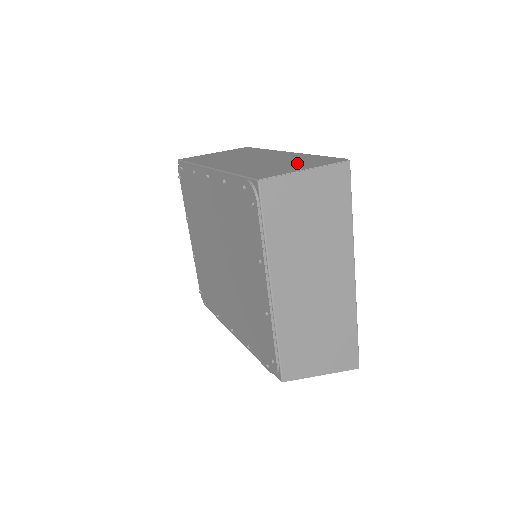
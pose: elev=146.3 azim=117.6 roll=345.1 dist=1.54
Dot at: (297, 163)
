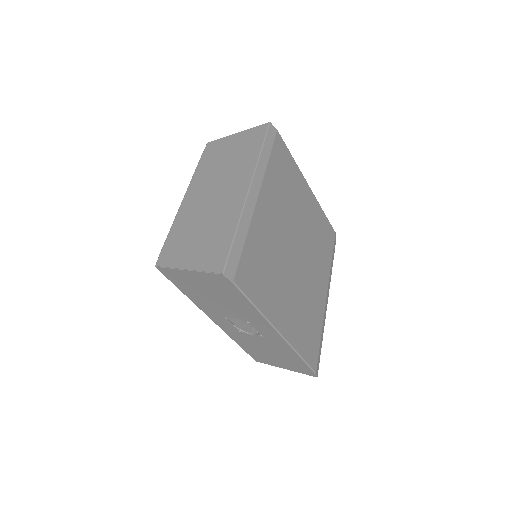
Dot at: occluded
